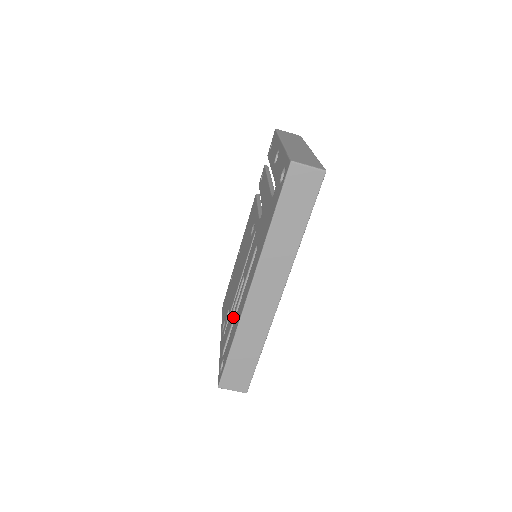
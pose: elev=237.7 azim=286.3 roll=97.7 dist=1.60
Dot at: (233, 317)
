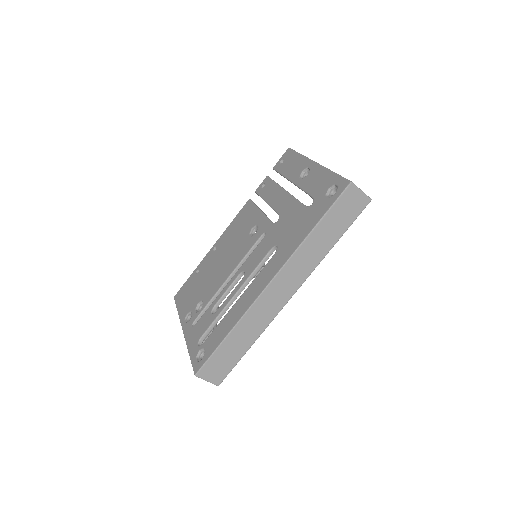
Dot at: (222, 309)
